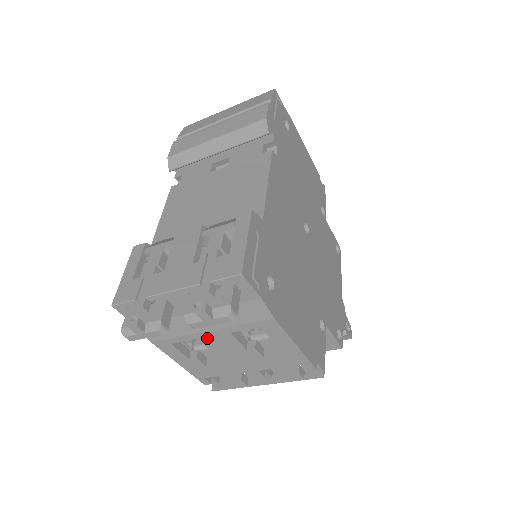
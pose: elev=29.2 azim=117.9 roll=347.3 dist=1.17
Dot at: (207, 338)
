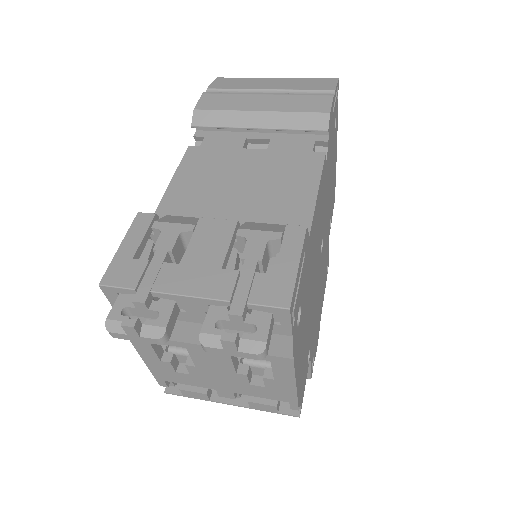
Dot at: (198, 351)
